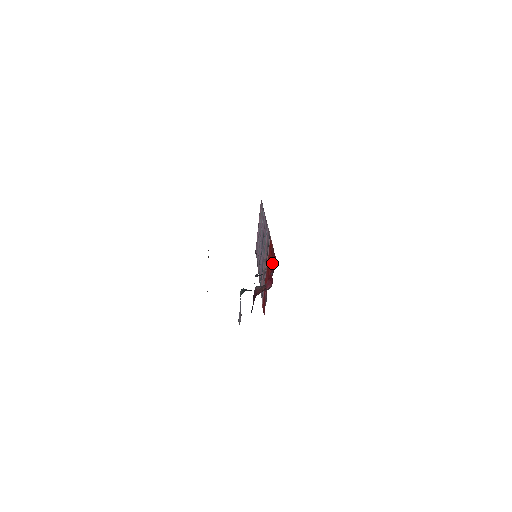
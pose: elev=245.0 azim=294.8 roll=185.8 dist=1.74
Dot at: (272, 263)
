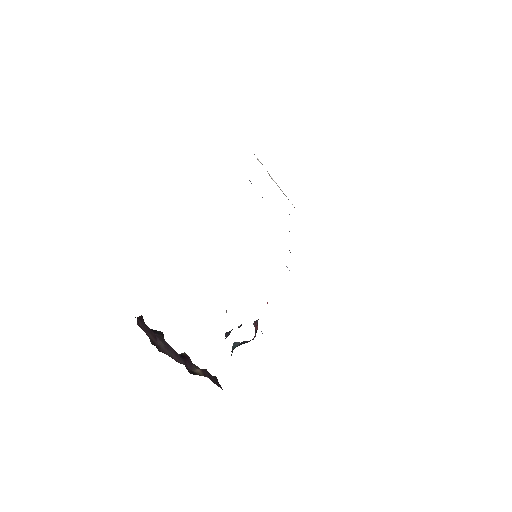
Dot at: occluded
